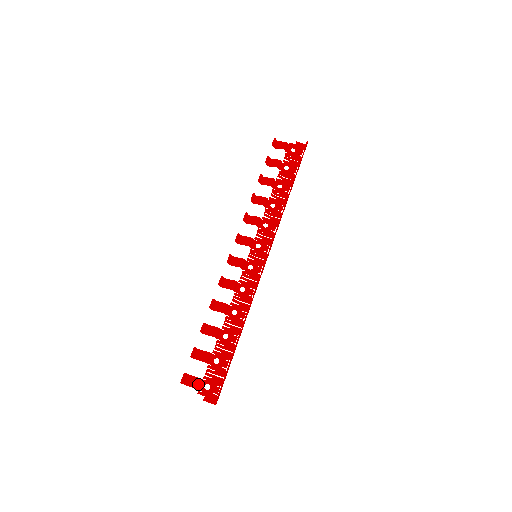
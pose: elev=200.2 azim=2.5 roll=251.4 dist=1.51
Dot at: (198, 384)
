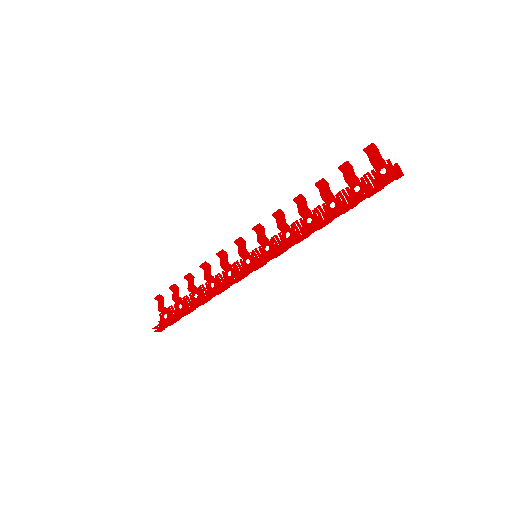
Dot at: (161, 309)
